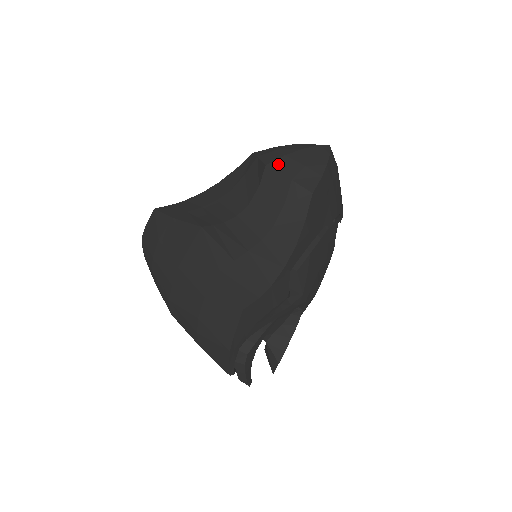
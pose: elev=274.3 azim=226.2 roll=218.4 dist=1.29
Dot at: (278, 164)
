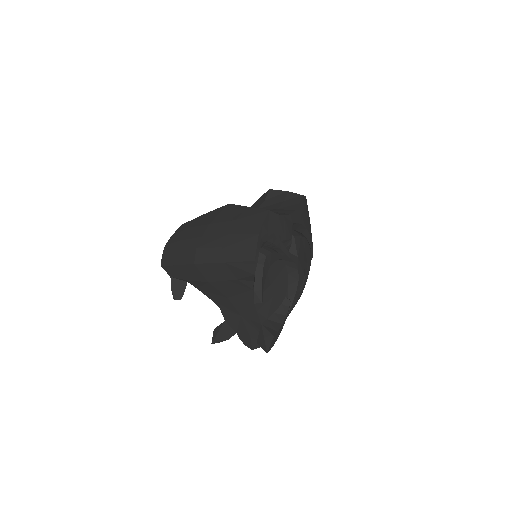
Dot at: occluded
